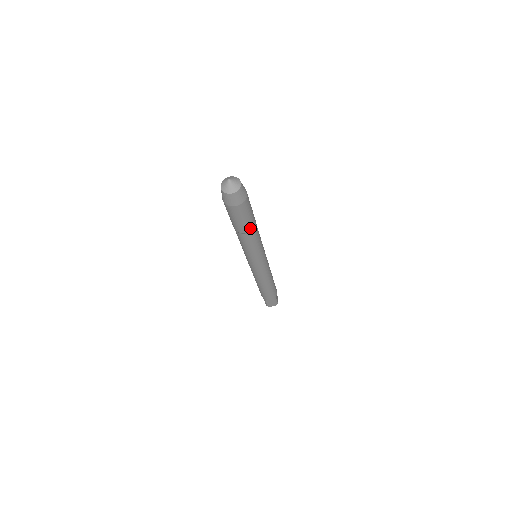
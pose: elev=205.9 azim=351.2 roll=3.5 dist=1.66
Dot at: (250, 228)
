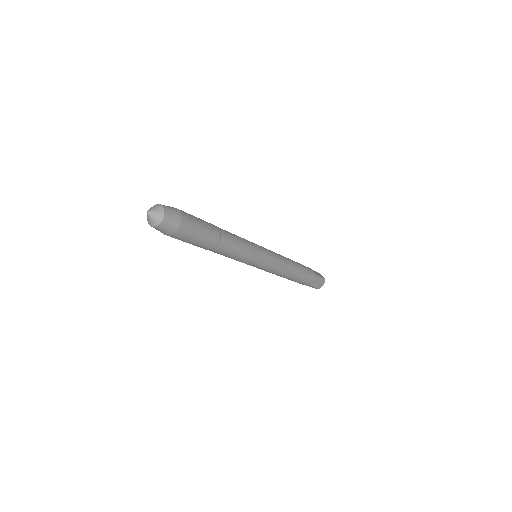
Dot at: (204, 248)
